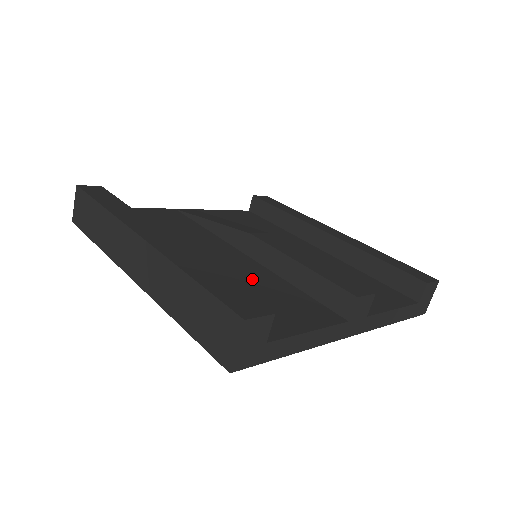
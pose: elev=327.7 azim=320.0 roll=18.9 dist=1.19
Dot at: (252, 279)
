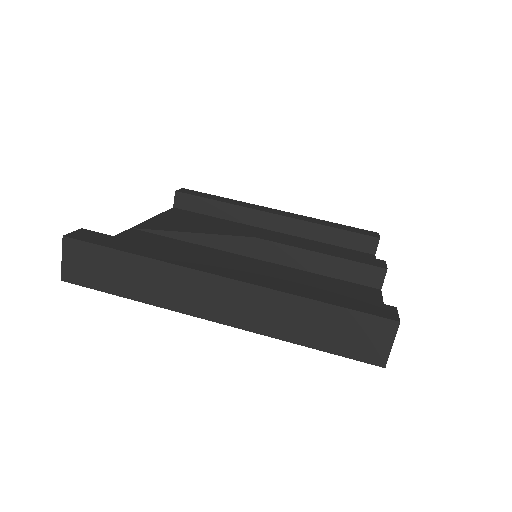
Dot at: (295, 281)
